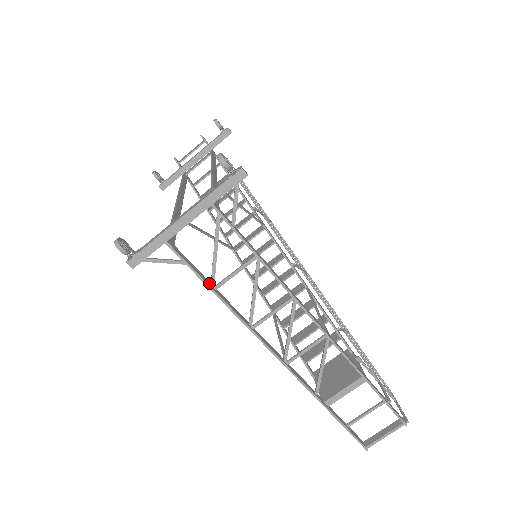
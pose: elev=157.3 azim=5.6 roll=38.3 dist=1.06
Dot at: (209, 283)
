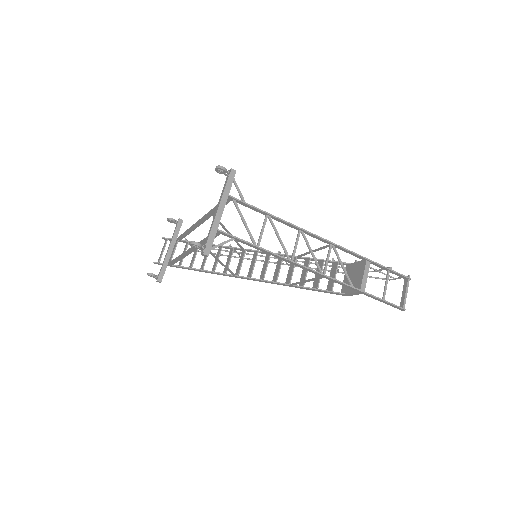
Dot at: (253, 245)
